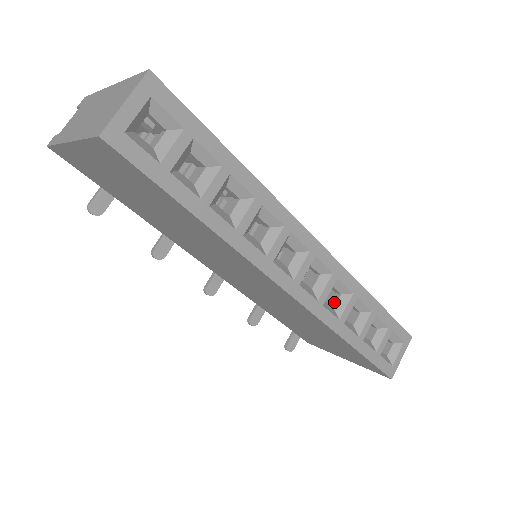
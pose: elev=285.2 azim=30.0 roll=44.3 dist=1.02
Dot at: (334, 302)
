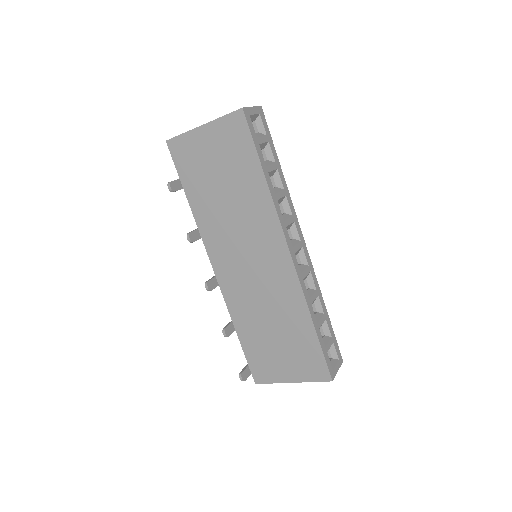
Dot at: occluded
